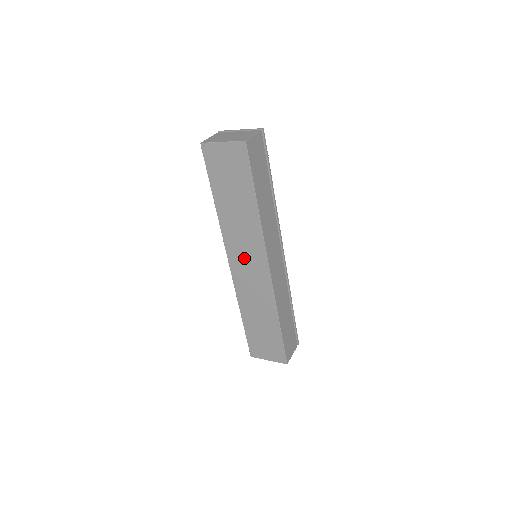
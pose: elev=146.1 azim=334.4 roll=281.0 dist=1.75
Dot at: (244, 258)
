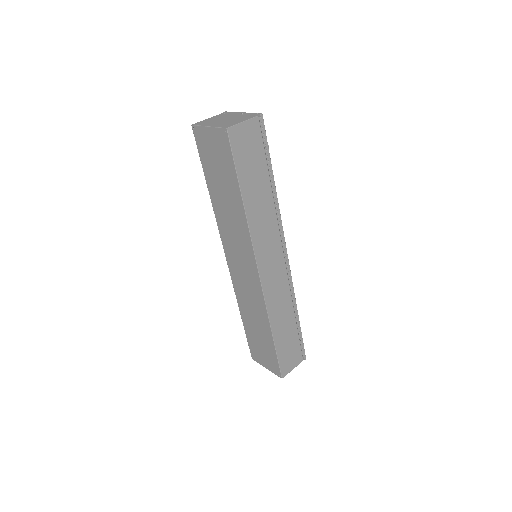
Dot at: (237, 257)
